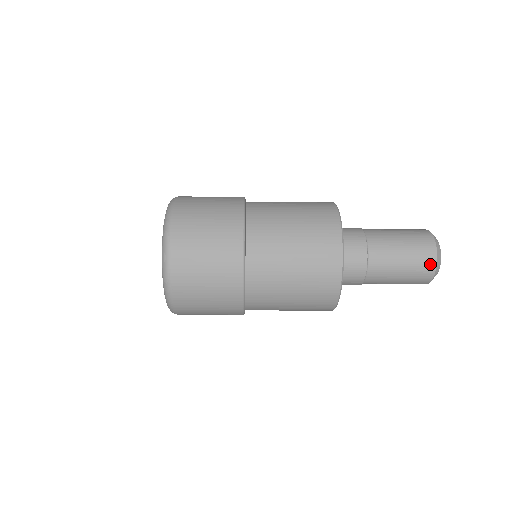
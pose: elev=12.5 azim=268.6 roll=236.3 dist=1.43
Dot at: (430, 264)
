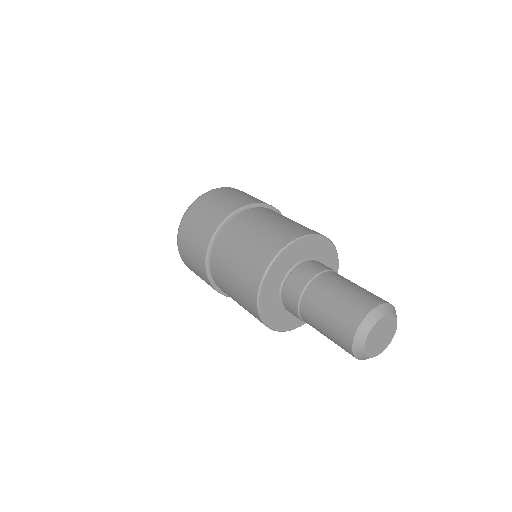
Dot at: (348, 336)
